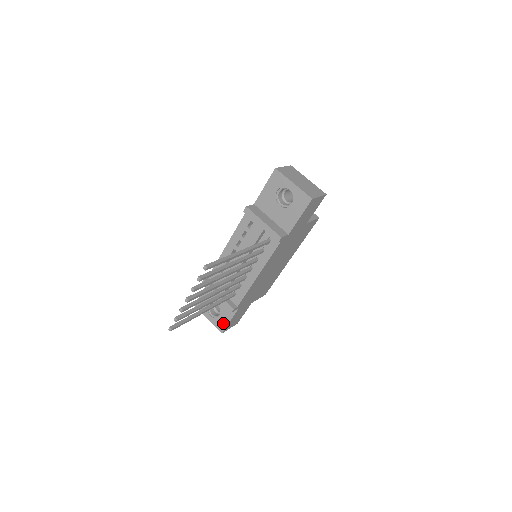
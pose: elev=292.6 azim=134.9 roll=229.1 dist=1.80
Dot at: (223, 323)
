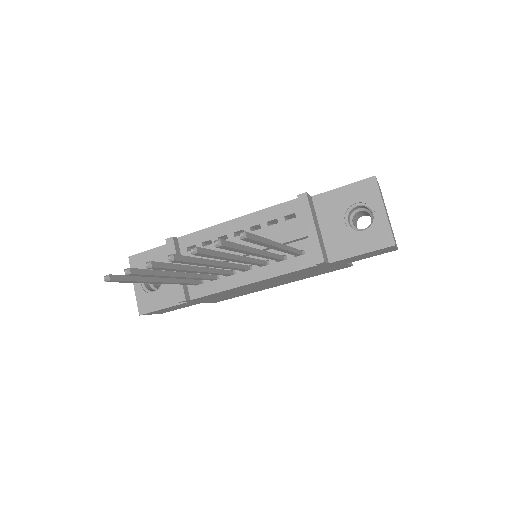
Dot at: (151, 304)
